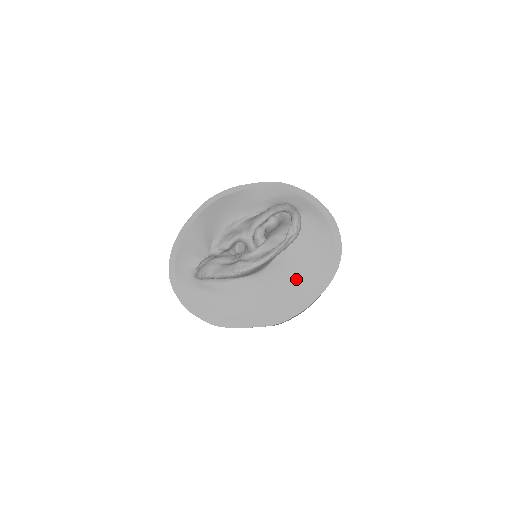
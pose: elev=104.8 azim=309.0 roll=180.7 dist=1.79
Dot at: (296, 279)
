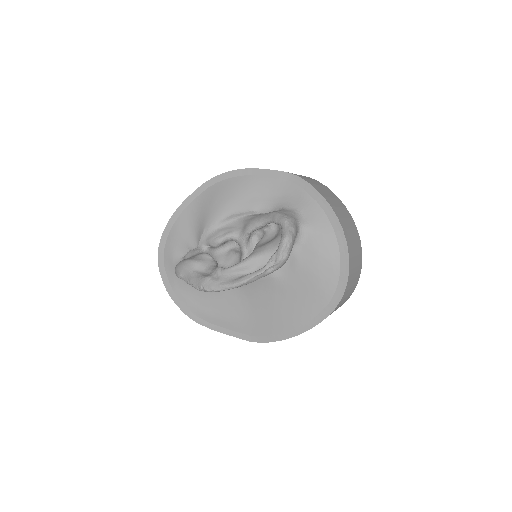
Dot at: (284, 304)
